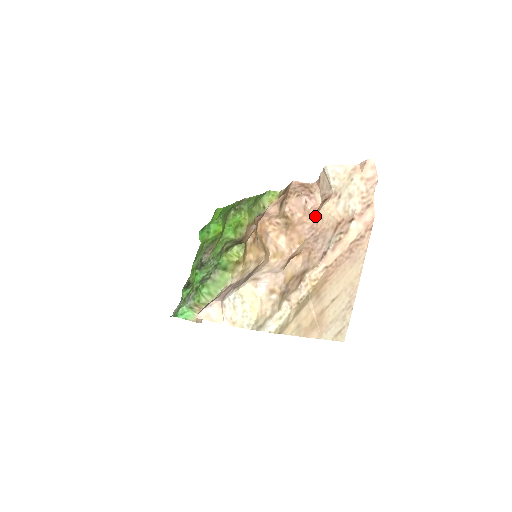
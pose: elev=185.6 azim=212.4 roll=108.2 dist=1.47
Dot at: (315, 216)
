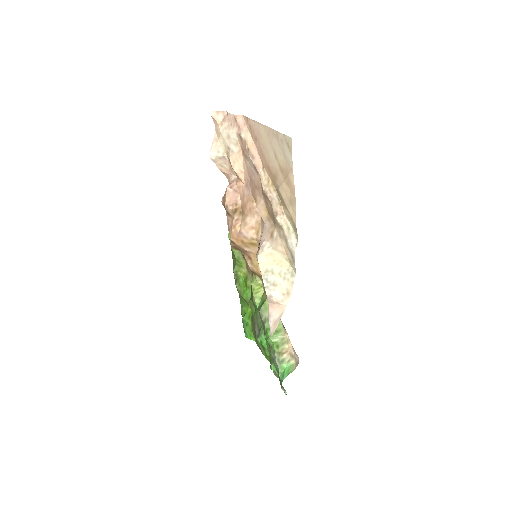
Dot at: (240, 180)
